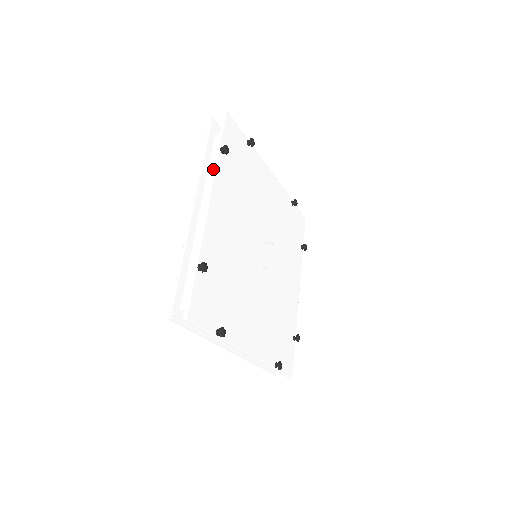
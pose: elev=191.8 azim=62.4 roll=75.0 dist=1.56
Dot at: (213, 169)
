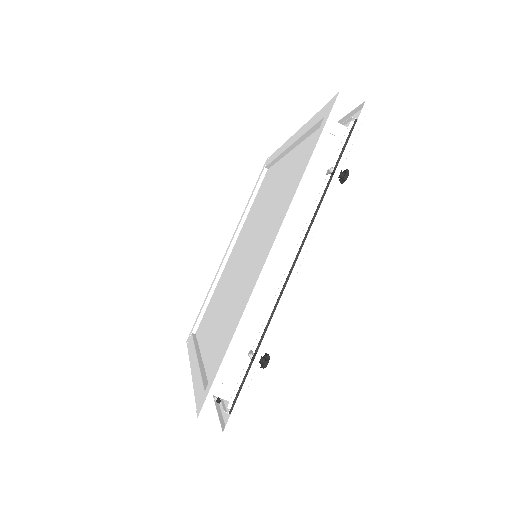
Dot at: occluded
